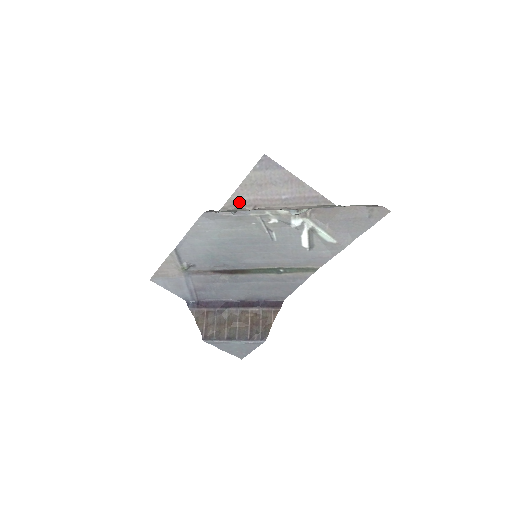
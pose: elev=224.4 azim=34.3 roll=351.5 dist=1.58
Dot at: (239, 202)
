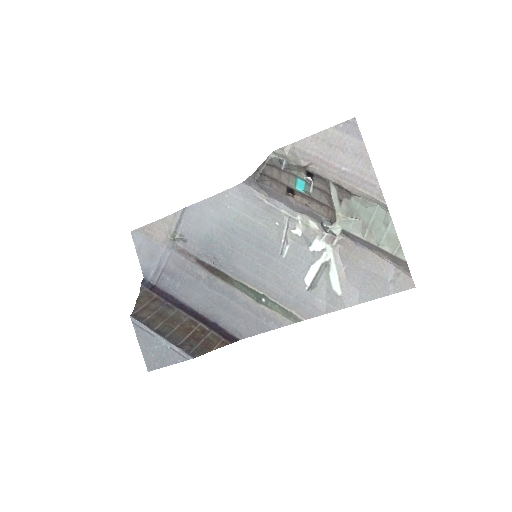
Dot at: (300, 151)
